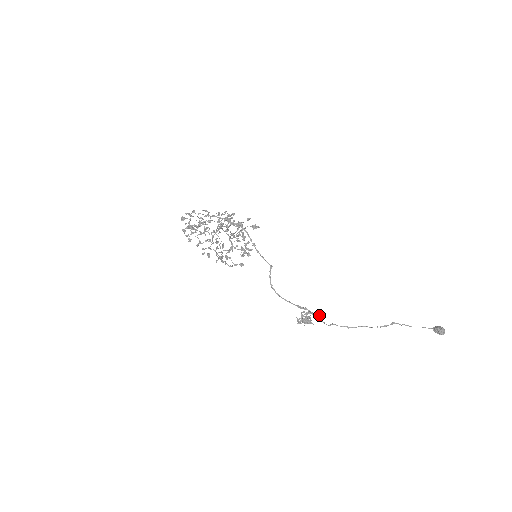
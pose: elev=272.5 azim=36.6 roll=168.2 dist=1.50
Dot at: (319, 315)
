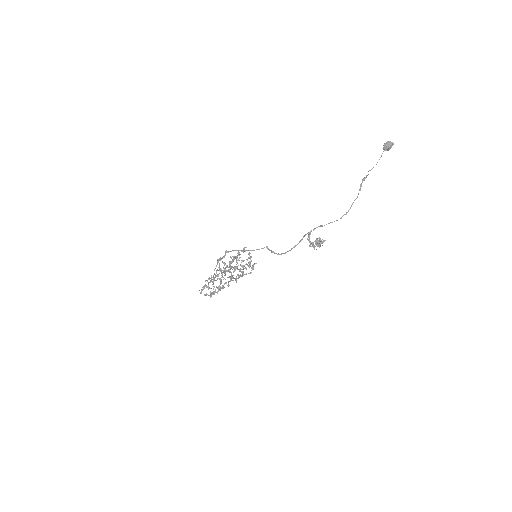
Dot at: occluded
